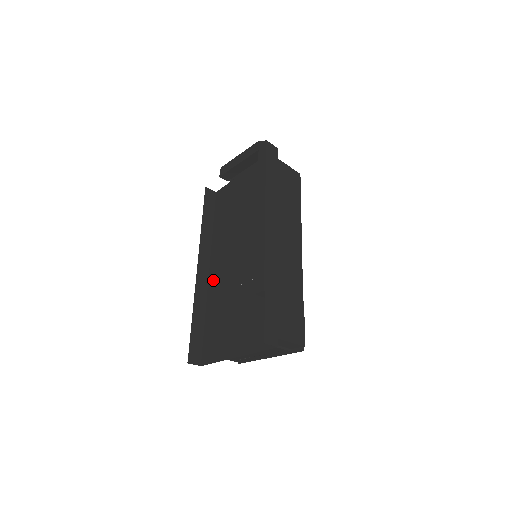
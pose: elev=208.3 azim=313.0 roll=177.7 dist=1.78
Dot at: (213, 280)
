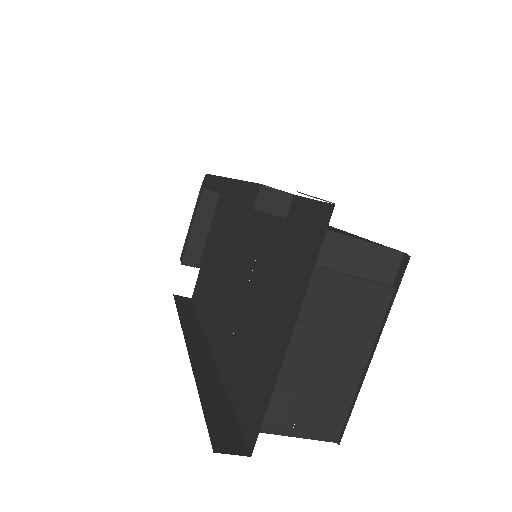
Dot at: (218, 345)
